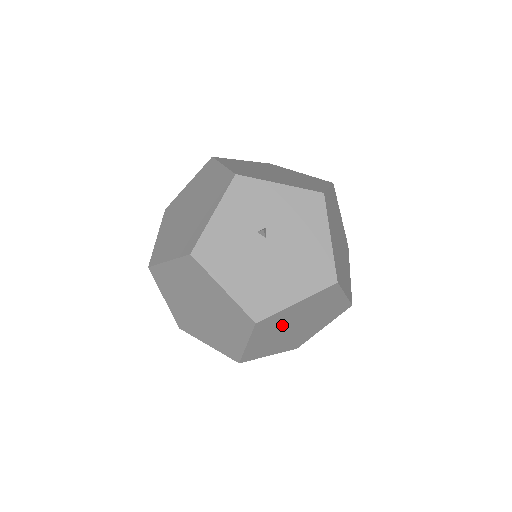
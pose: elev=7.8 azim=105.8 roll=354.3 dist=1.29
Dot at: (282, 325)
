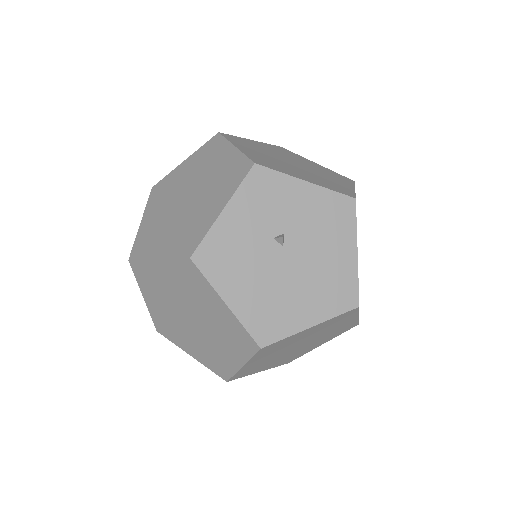
Dot at: (285, 347)
